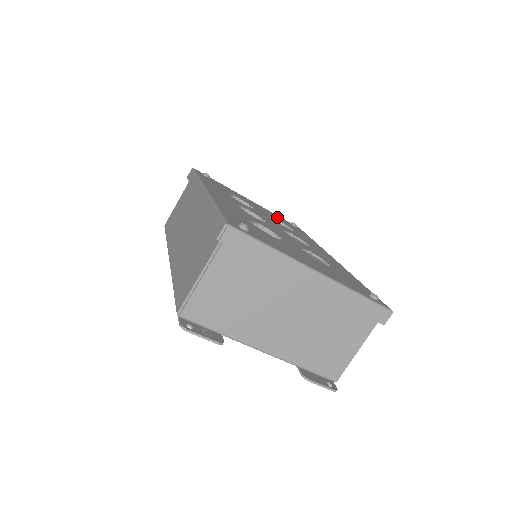
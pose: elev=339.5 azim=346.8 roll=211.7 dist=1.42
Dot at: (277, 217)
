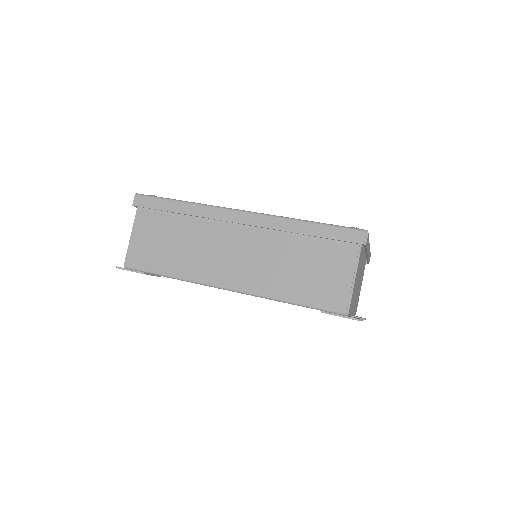
Dot at: occluded
